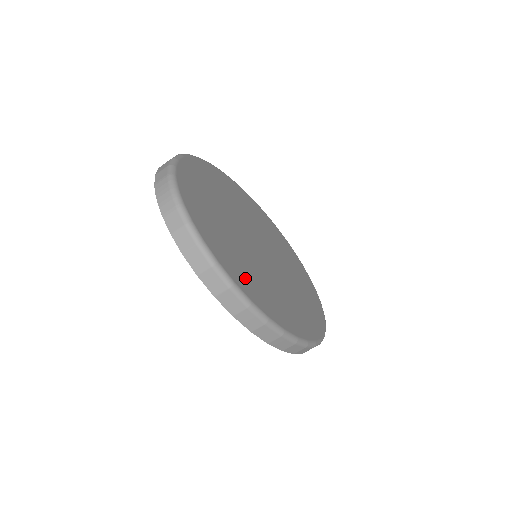
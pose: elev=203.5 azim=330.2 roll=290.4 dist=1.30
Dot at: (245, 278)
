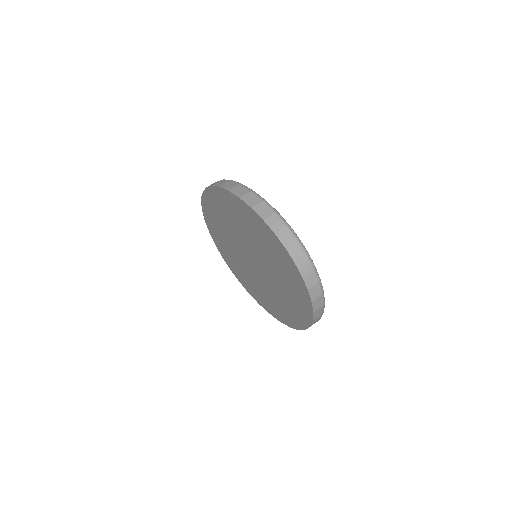
Dot at: occluded
